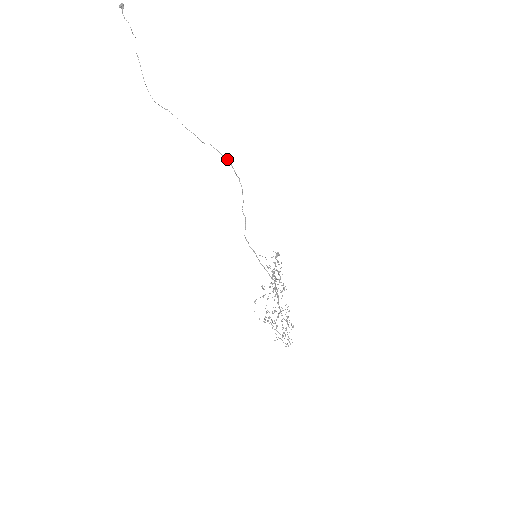
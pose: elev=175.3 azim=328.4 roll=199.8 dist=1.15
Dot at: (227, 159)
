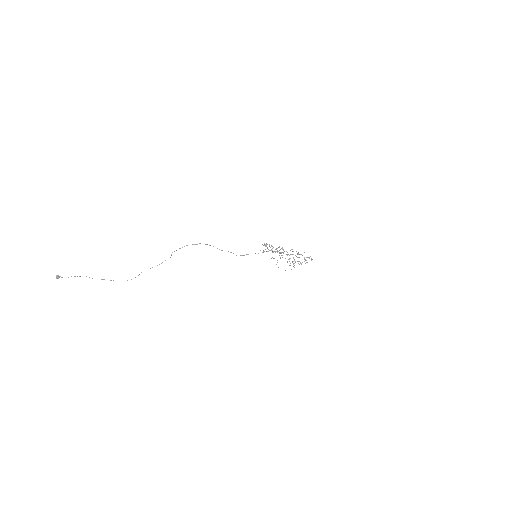
Dot at: occluded
